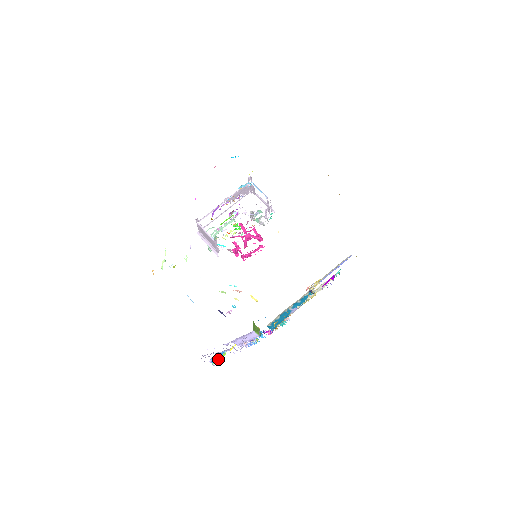
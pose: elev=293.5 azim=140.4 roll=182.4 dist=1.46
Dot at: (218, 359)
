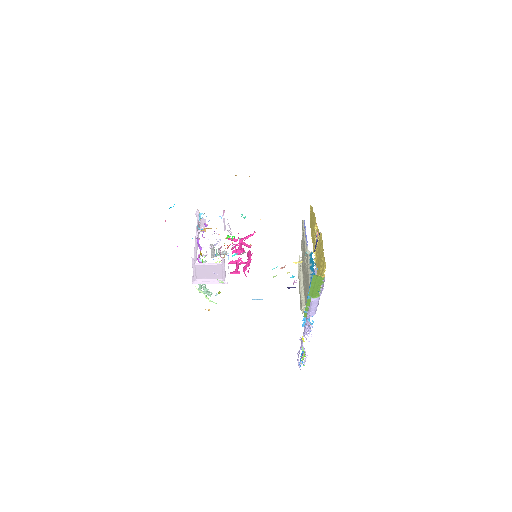
Dot at: (303, 358)
